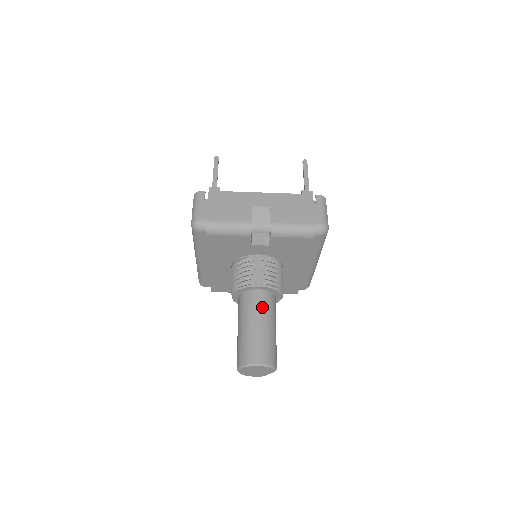
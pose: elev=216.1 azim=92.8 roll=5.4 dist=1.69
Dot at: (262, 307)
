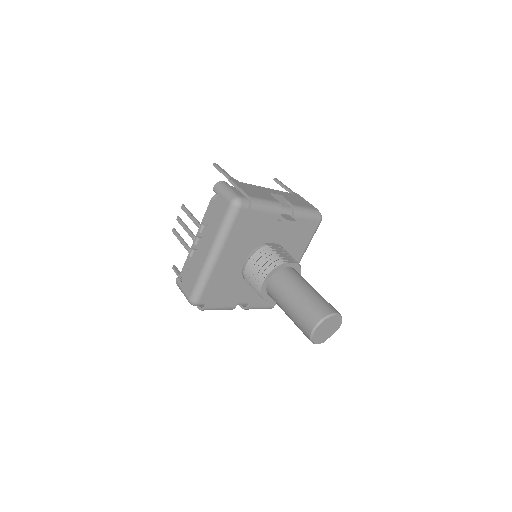
Dot at: (303, 278)
